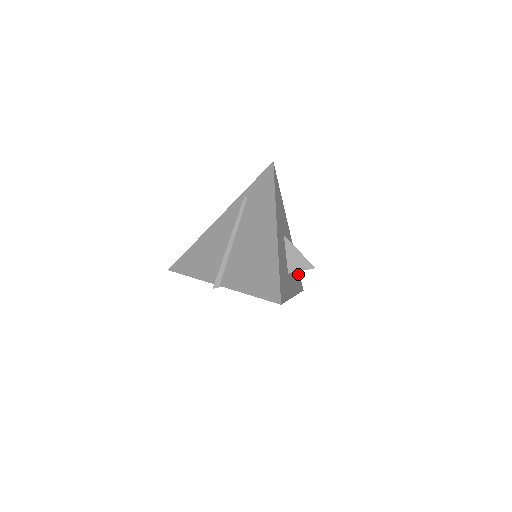
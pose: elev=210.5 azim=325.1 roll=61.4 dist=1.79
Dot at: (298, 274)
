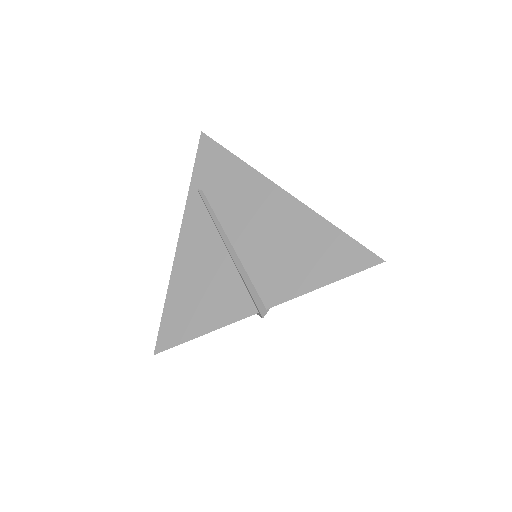
Dot at: occluded
